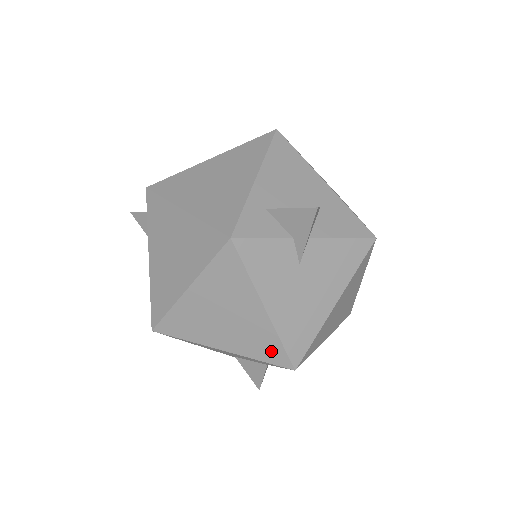
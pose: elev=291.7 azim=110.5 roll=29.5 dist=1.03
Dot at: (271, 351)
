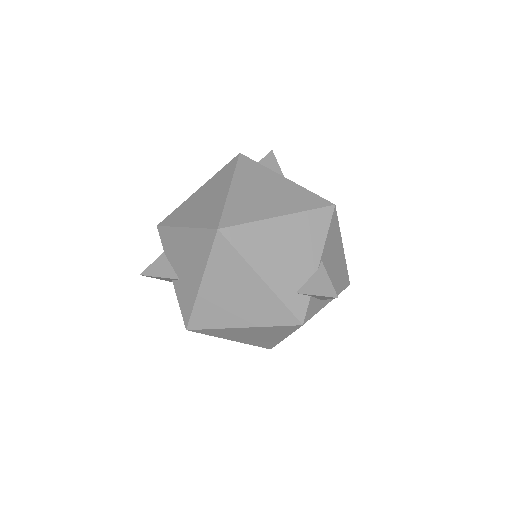
Dot at: (310, 200)
